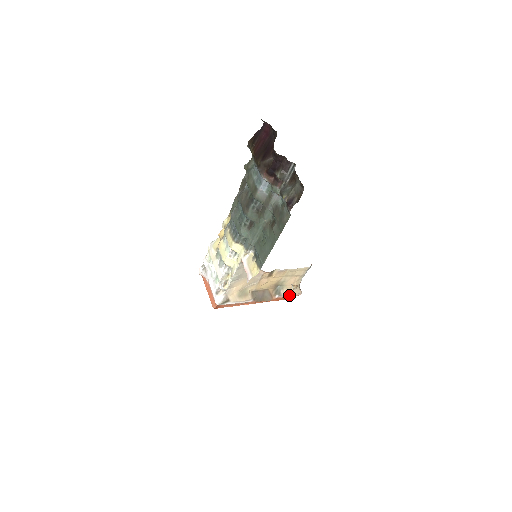
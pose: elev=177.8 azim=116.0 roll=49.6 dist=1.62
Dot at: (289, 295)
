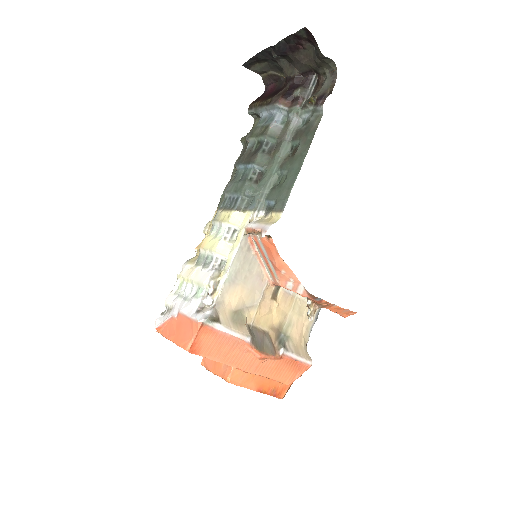
Dot at: (296, 357)
